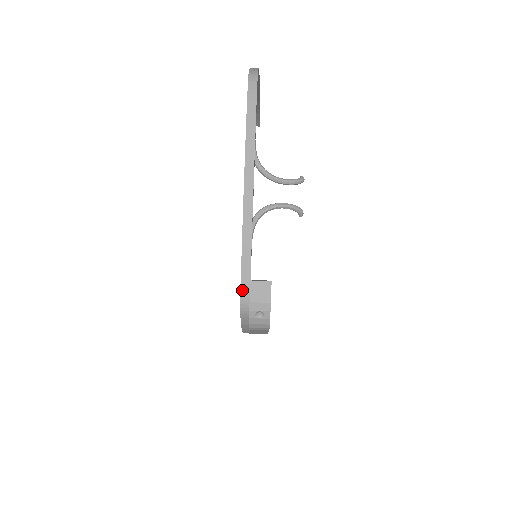
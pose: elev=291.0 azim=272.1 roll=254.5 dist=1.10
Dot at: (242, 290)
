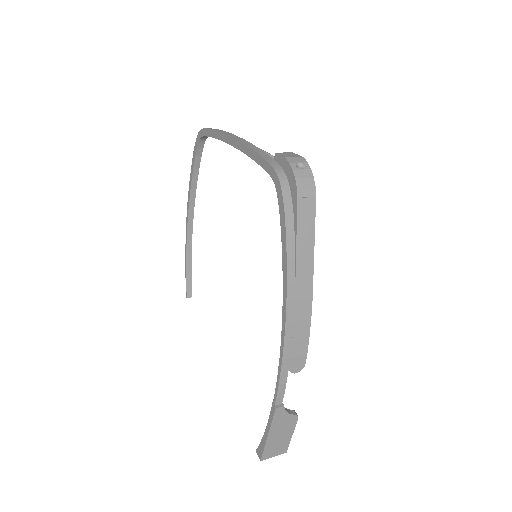
Dot at: (271, 164)
